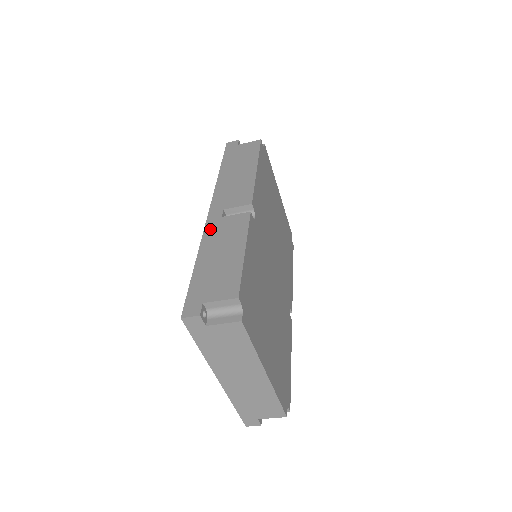
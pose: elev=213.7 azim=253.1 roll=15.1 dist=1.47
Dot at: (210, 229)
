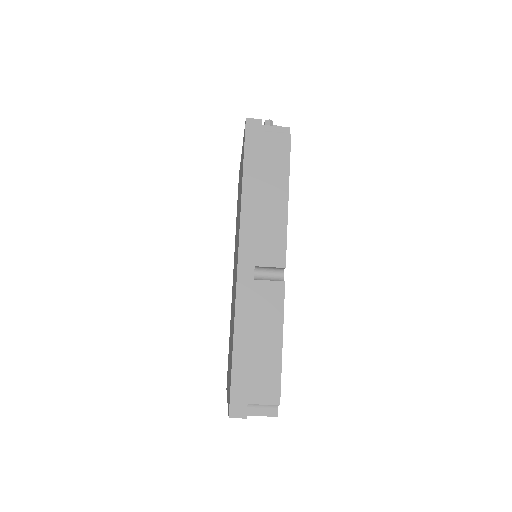
Dot at: (243, 297)
